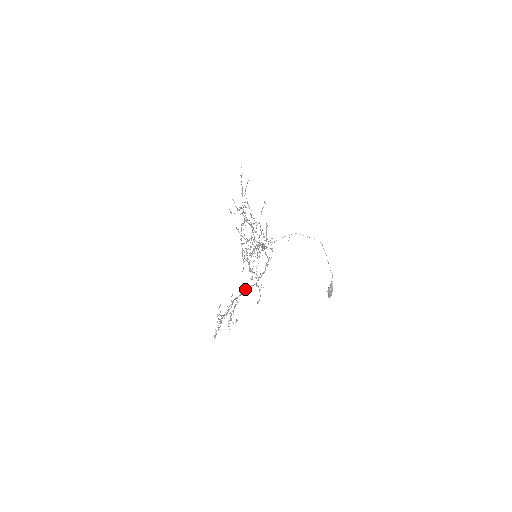
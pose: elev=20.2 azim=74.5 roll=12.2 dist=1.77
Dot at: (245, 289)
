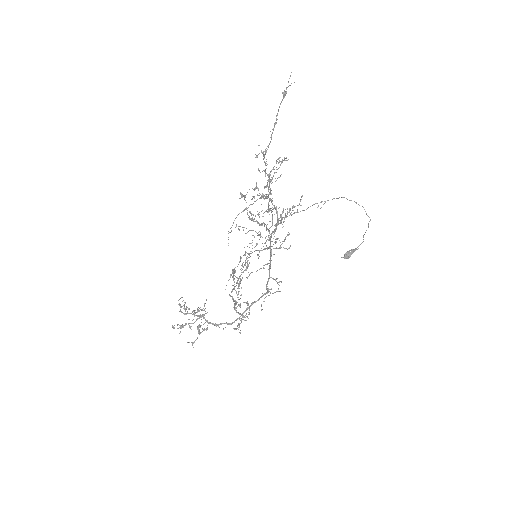
Dot at: (221, 324)
